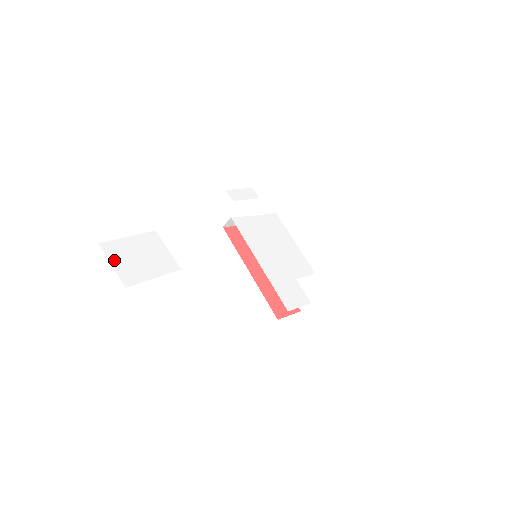
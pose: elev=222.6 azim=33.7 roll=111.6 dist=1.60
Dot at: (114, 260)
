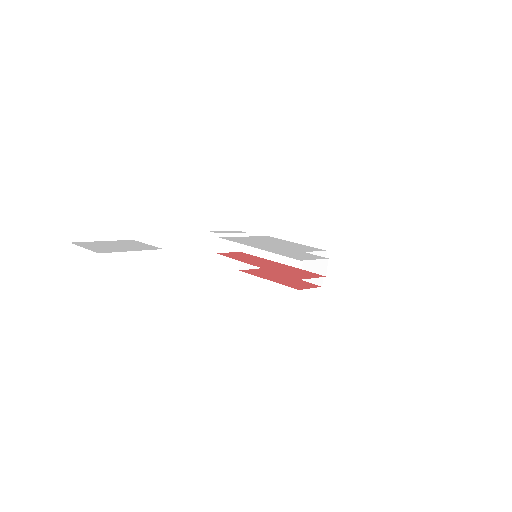
Dot at: (86, 247)
